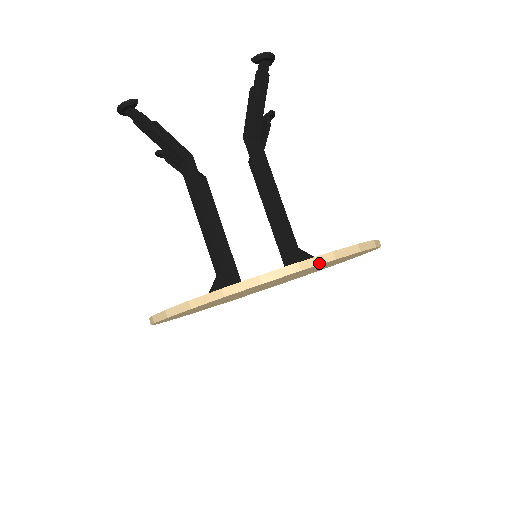
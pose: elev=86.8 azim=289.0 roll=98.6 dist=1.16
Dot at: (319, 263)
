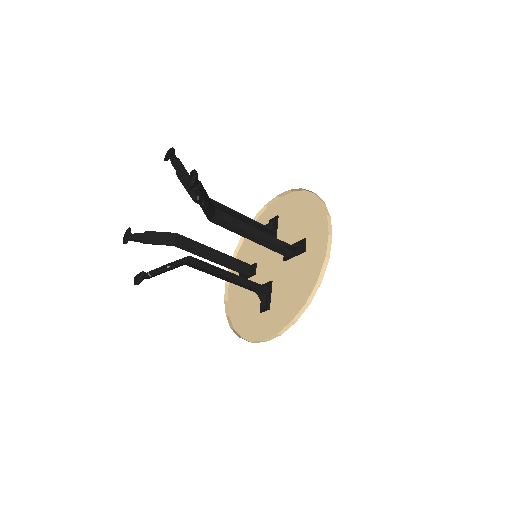
Dot at: (325, 269)
